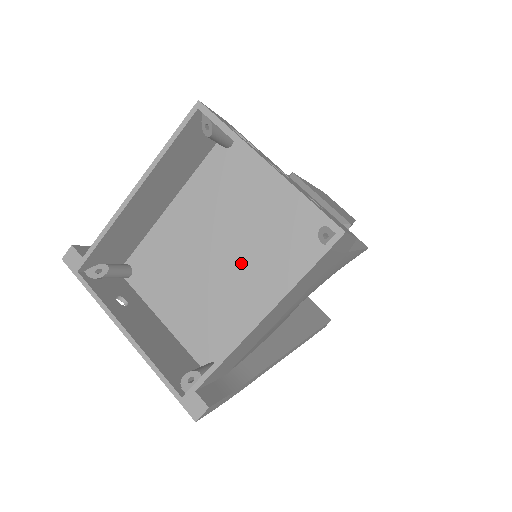
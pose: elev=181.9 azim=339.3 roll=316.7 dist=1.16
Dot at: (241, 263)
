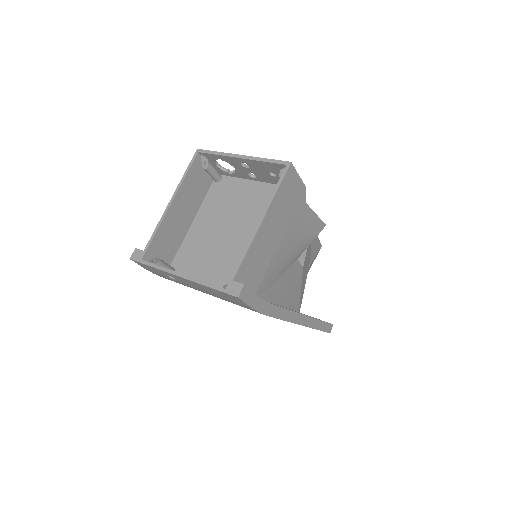
Dot at: (244, 230)
